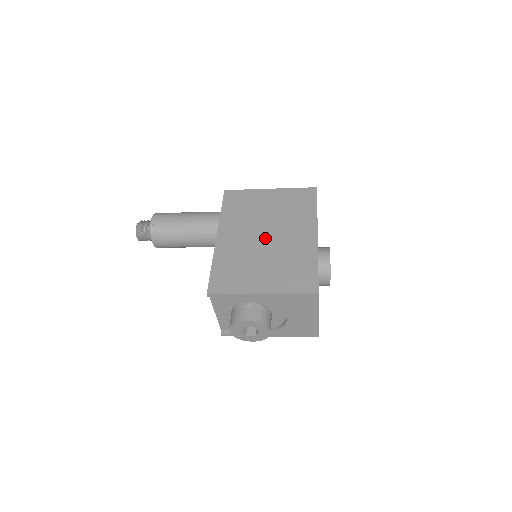
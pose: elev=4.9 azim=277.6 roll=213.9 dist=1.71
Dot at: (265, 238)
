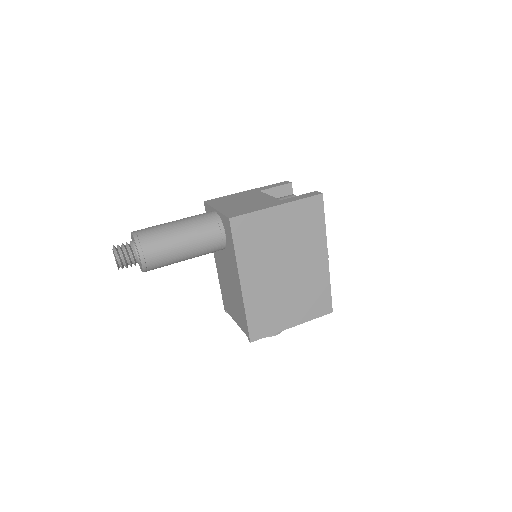
Dot at: (285, 272)
